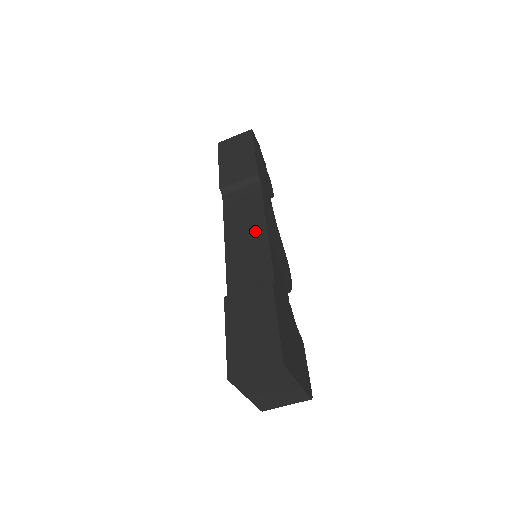
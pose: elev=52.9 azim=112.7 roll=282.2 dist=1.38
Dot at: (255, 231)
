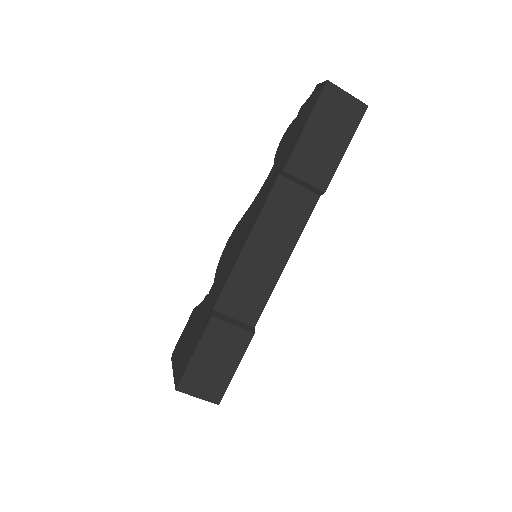
Dot at: (276, 258)
